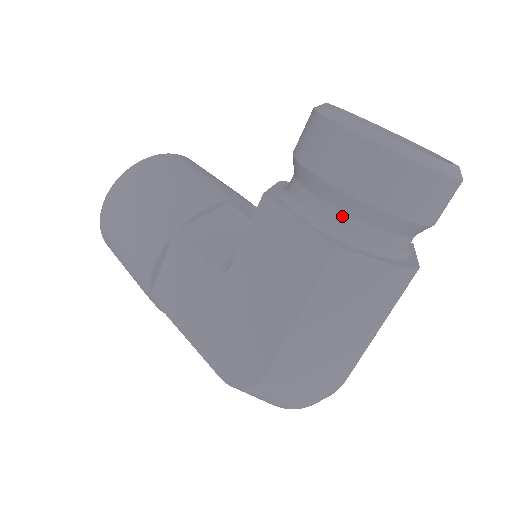
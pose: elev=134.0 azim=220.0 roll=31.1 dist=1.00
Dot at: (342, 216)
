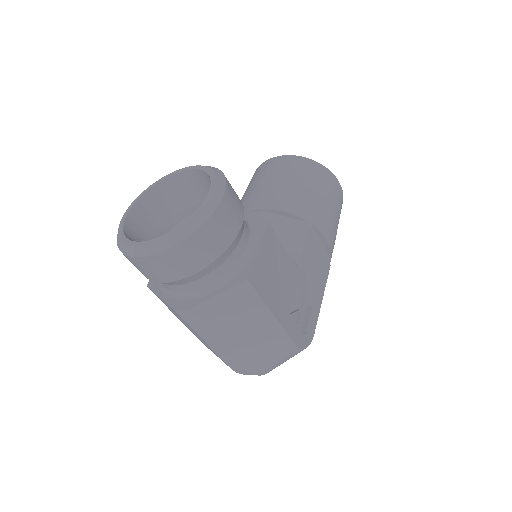
Dot at: occluded
